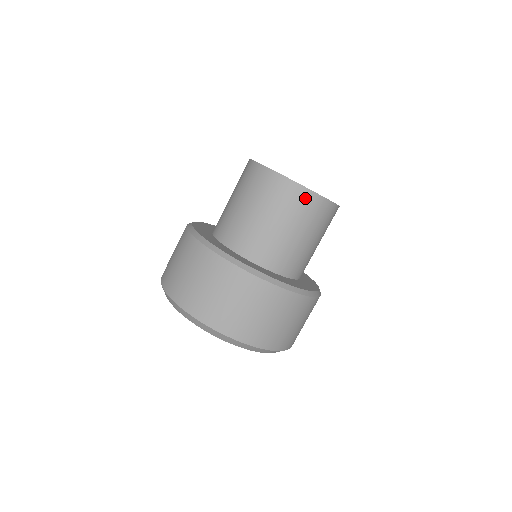
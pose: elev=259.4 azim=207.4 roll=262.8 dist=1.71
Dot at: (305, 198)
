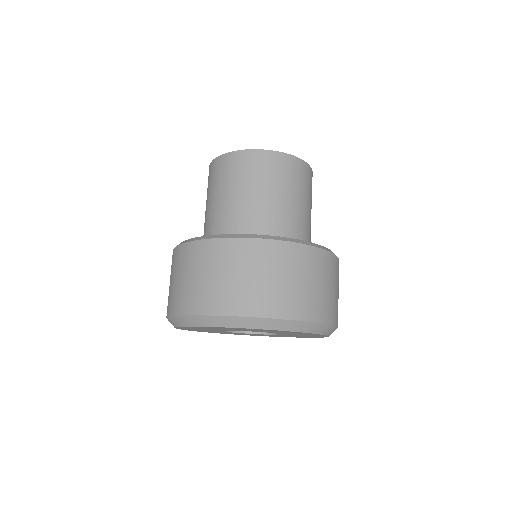
Dot at: (242, 159)
